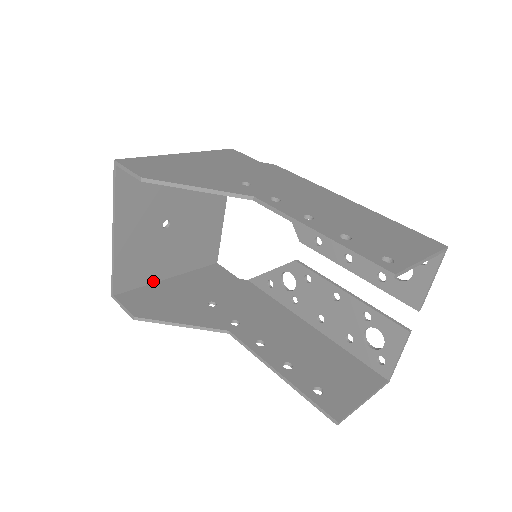
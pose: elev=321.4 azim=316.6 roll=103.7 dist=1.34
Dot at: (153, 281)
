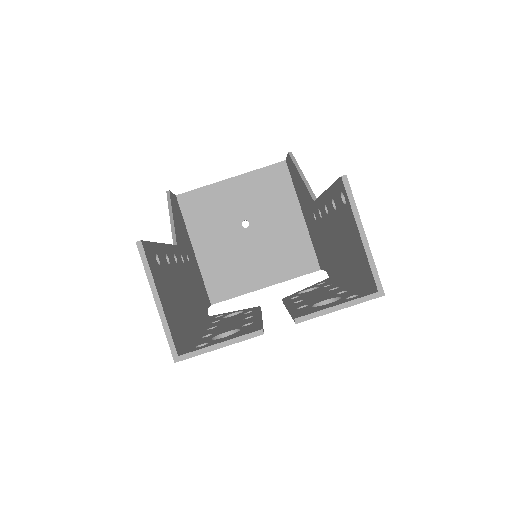
Dot at: (190, 232)
